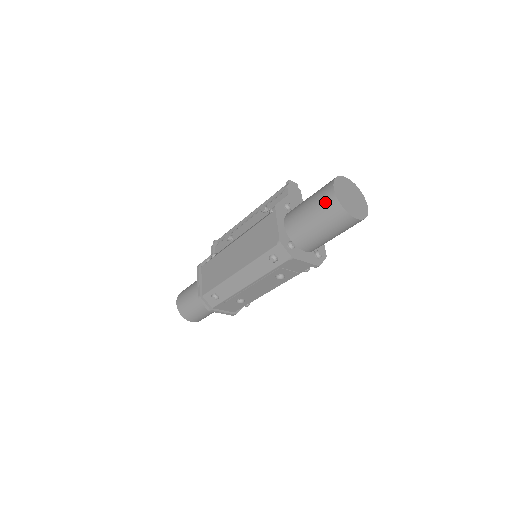
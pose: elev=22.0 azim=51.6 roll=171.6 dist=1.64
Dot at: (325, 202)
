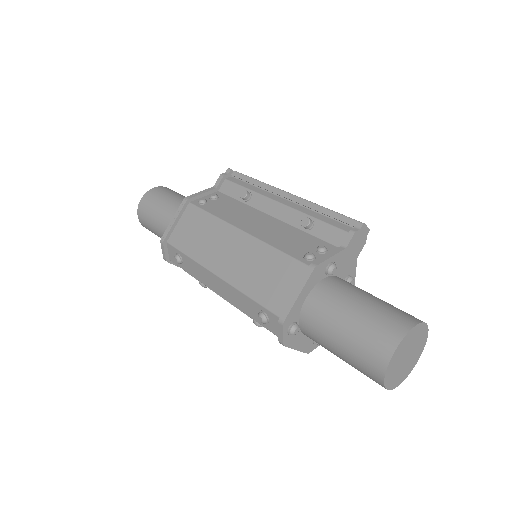
Dot at: (371, 348)
